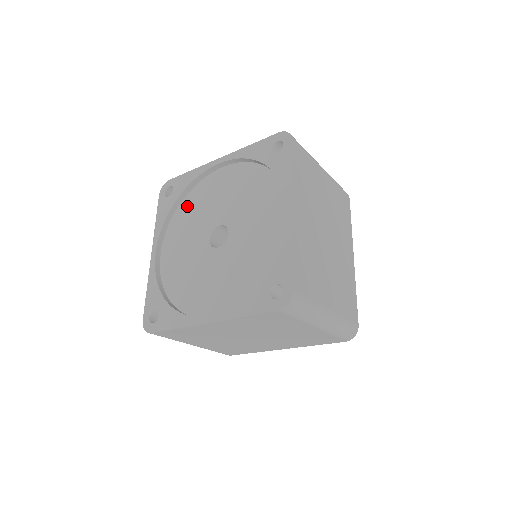
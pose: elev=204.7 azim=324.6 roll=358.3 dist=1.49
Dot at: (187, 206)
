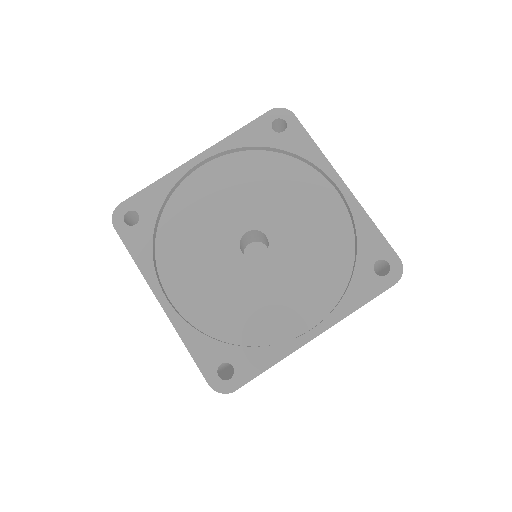
Dot at: (173, 227)
